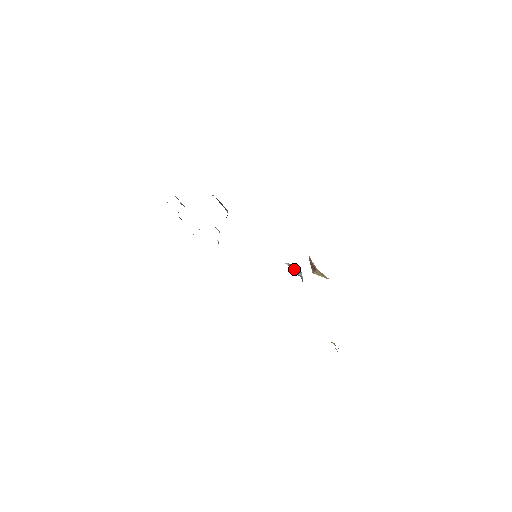
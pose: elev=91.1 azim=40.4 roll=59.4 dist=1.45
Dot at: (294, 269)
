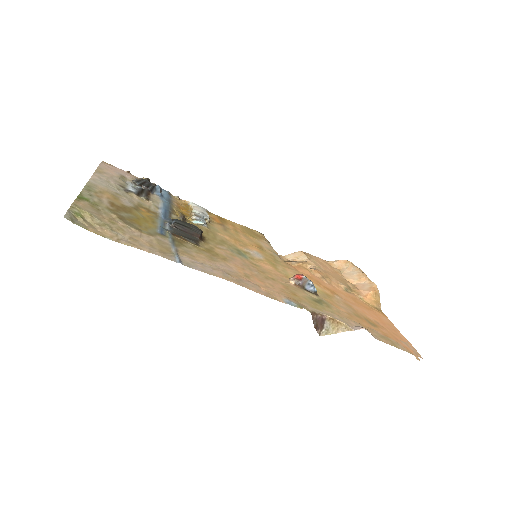
Dot at: (303, 285)
